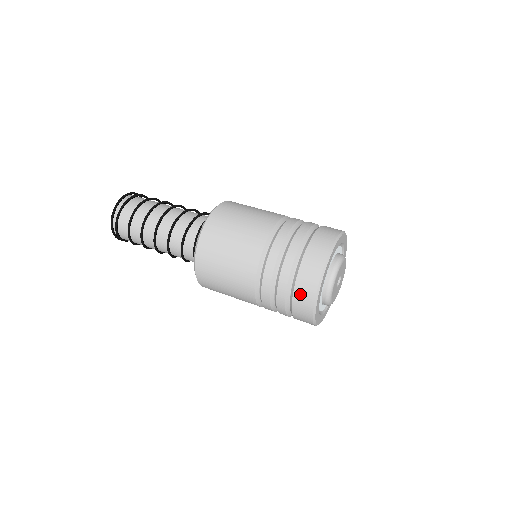
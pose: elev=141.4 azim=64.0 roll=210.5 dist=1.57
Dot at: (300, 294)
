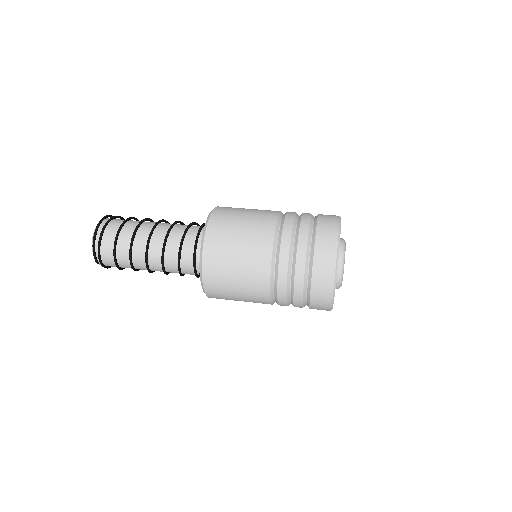
Dot at: (320, 260)
